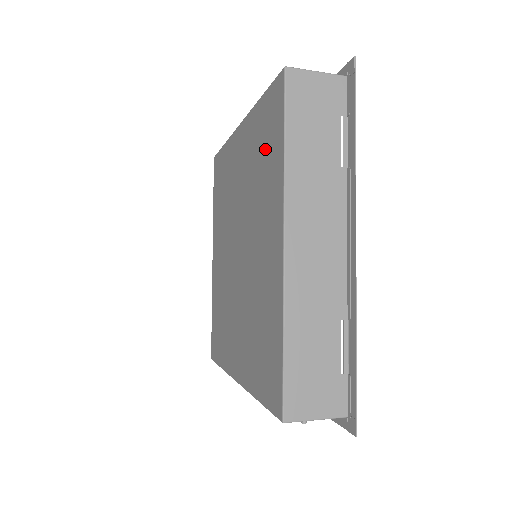
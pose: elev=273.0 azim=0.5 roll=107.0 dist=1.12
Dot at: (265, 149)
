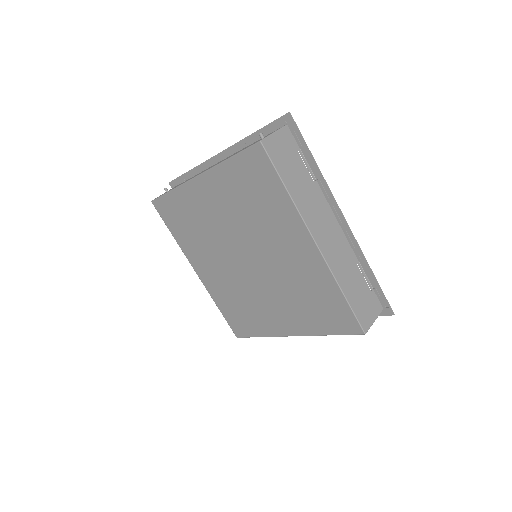
Dot at: (257, 193)
